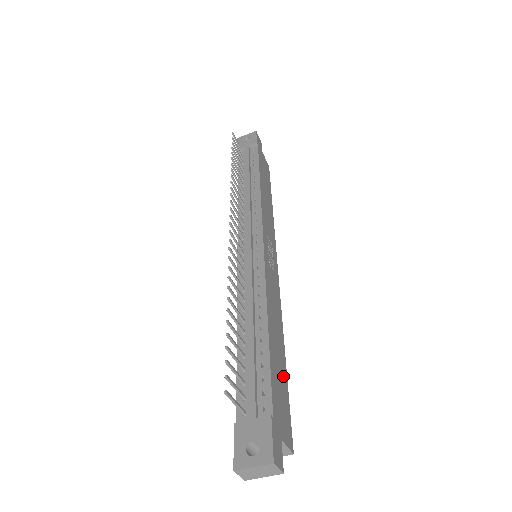
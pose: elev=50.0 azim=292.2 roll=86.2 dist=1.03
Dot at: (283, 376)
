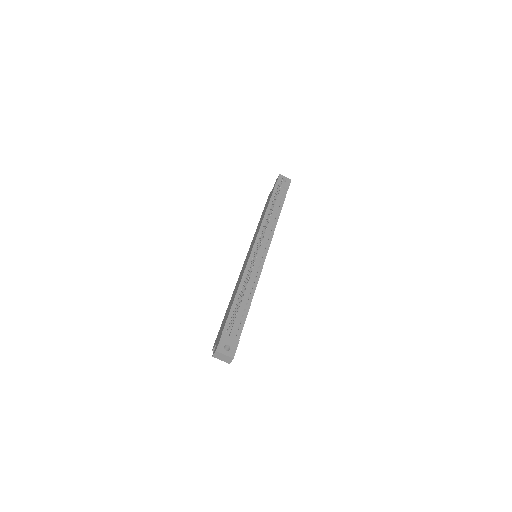
Dot at: occluded
